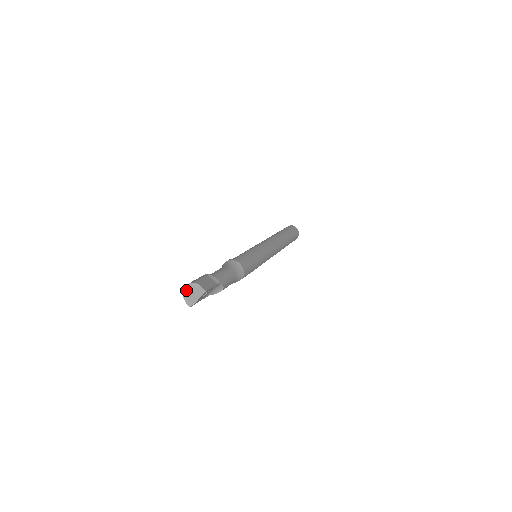
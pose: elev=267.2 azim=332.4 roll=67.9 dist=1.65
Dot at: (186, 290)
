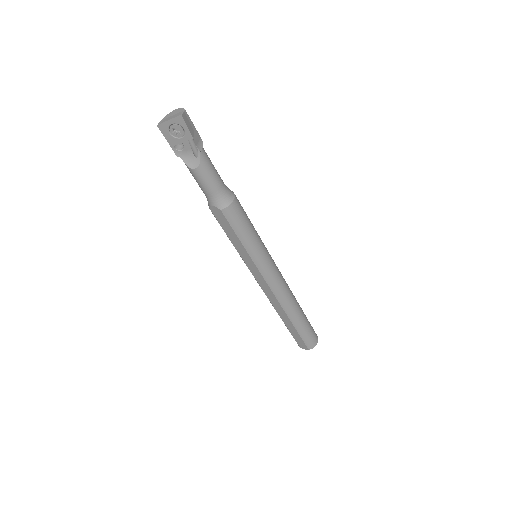
Dot at: (172, 112)
